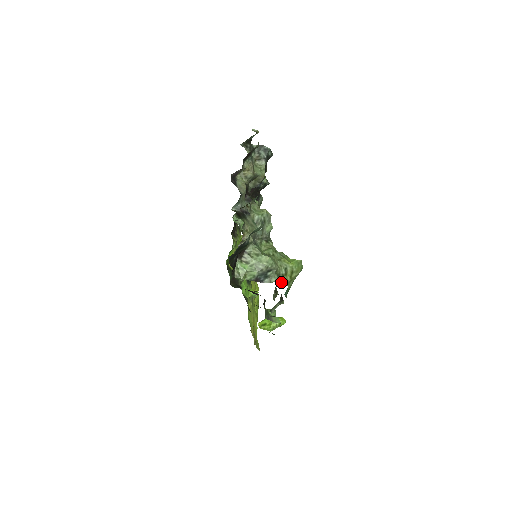
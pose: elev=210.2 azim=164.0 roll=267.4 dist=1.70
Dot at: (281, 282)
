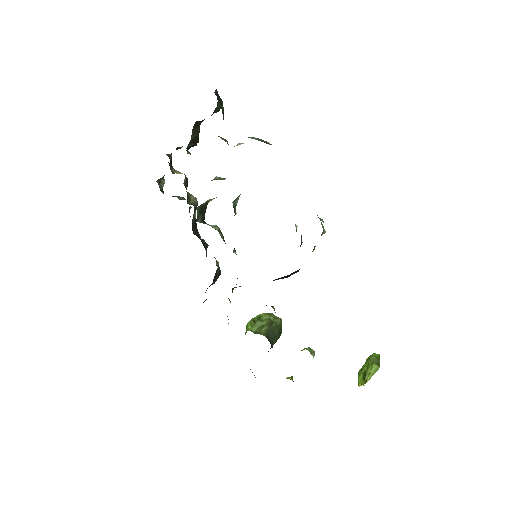
Dot at: occluded
